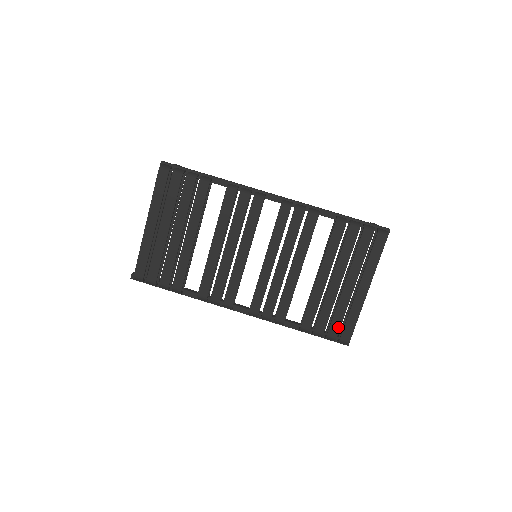
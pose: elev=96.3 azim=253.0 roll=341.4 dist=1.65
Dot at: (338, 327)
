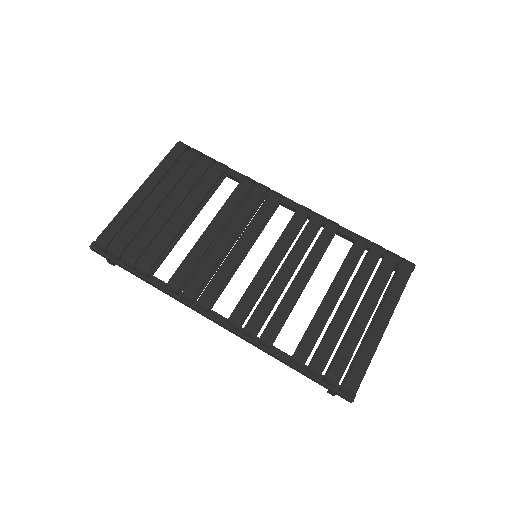
Dot at: (345, 364)
